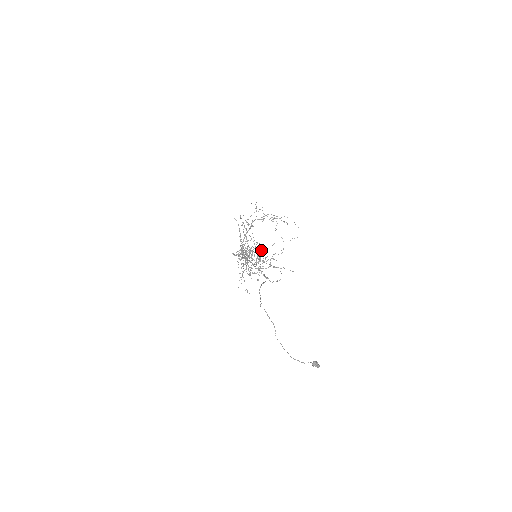
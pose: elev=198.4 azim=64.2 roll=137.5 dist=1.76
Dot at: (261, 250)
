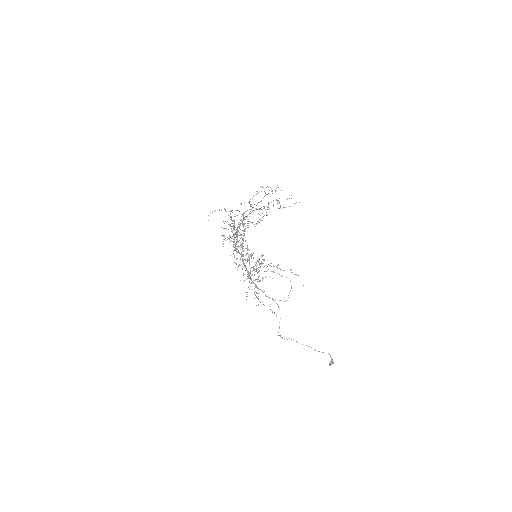
Dot at: (252, 198)
